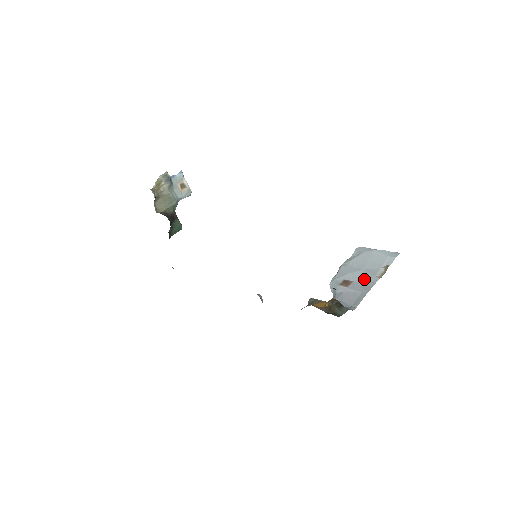
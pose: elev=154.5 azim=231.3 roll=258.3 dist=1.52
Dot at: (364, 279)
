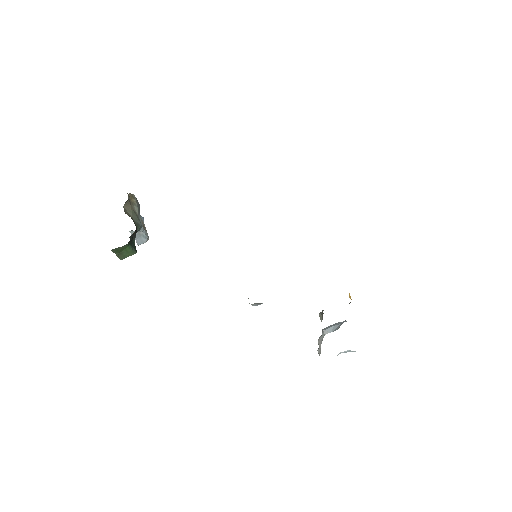
Dot at: occluded
